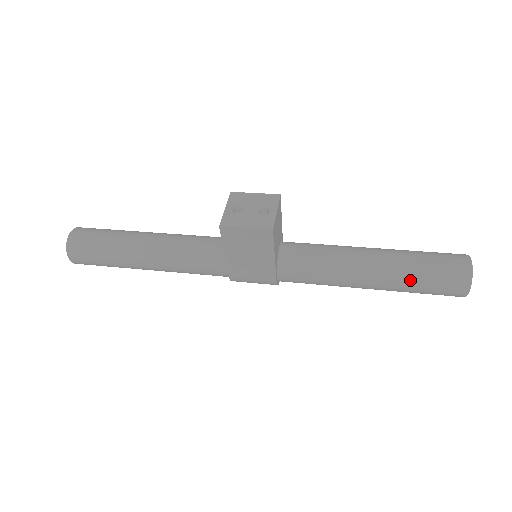
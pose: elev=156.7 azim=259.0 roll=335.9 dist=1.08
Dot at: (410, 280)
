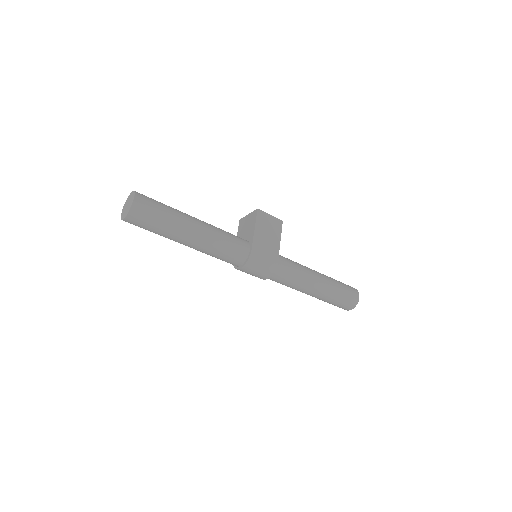
Dot at: (336, 282)
